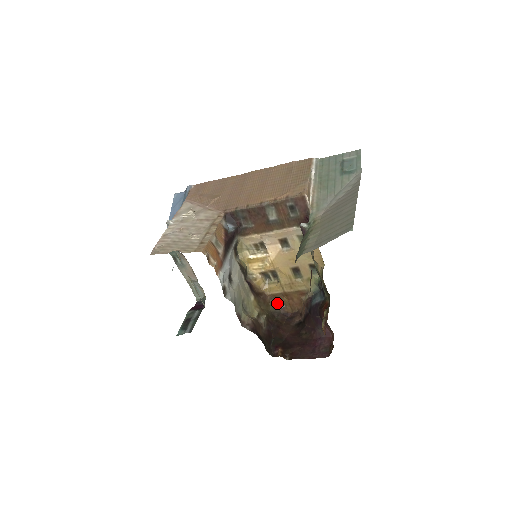
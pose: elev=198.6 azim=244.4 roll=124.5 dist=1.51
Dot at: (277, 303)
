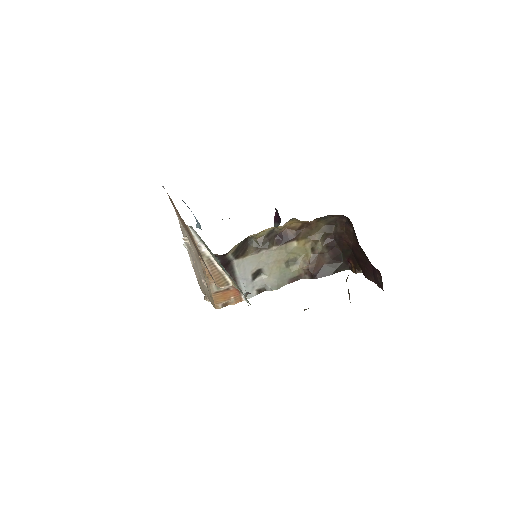
Dot at: (325, 217)
